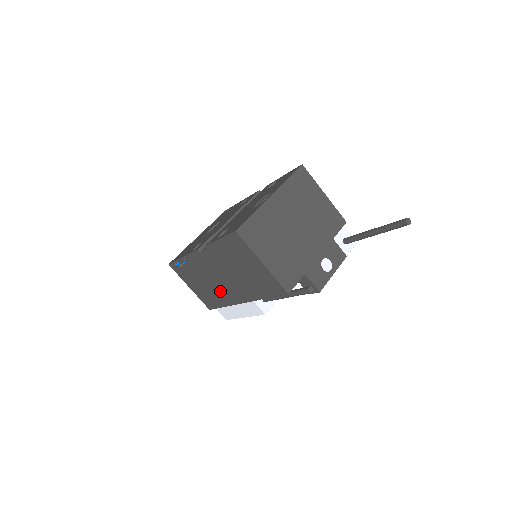
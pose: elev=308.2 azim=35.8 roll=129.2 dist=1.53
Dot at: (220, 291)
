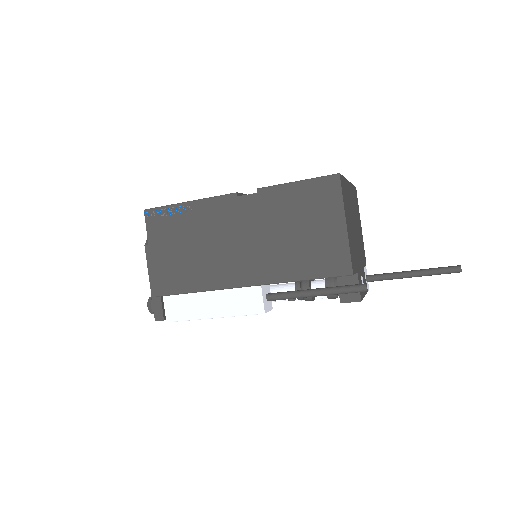
Dot at: (216, 263)
